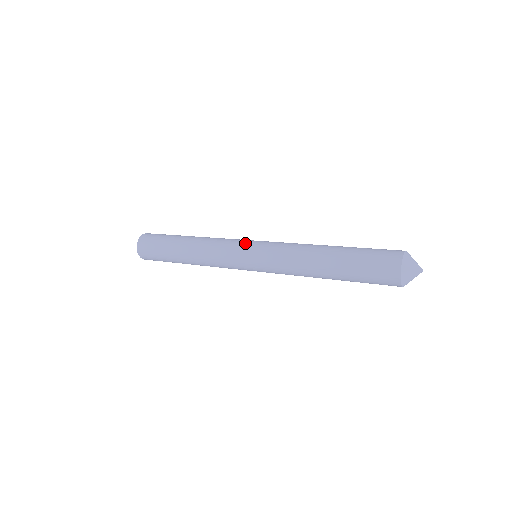
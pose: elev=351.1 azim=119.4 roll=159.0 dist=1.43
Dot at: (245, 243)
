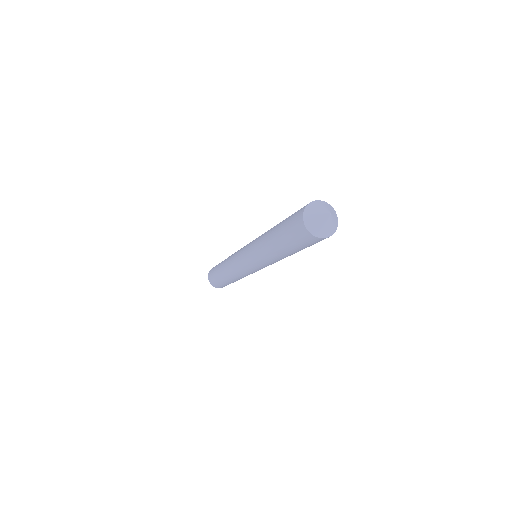
Dot at: occluded
